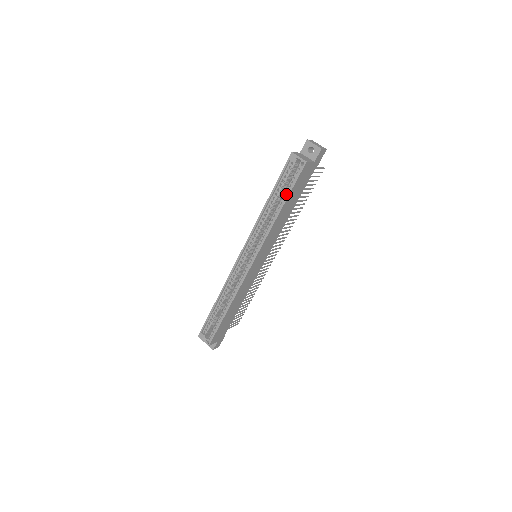
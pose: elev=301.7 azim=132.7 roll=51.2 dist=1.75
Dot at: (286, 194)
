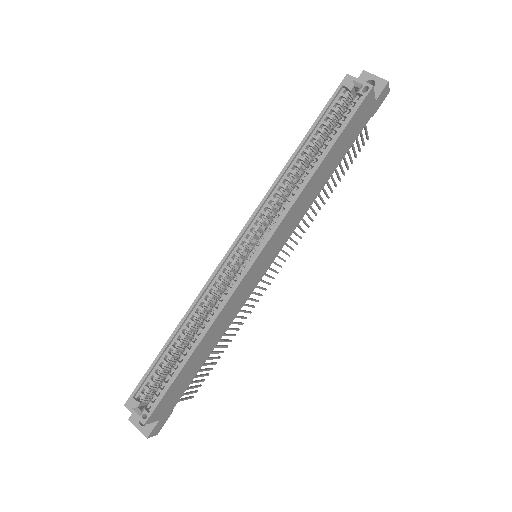
Dot at: (331, 139)
